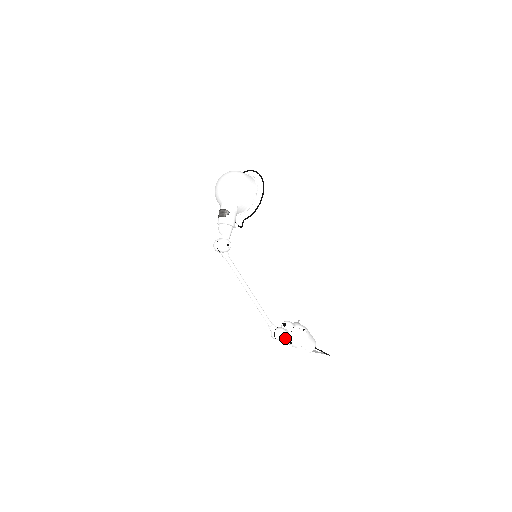
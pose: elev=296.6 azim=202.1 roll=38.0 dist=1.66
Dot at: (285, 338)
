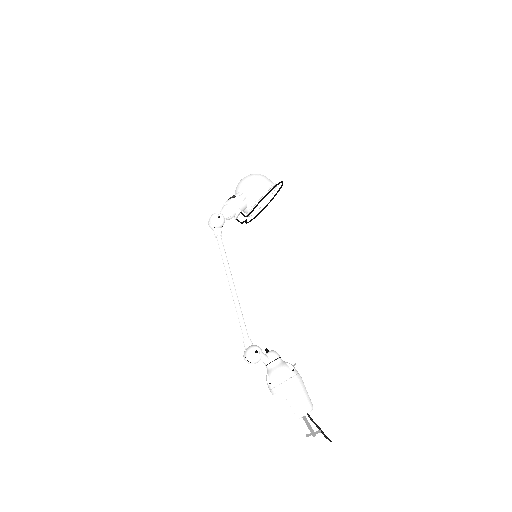
Dot at: (266, 377)
